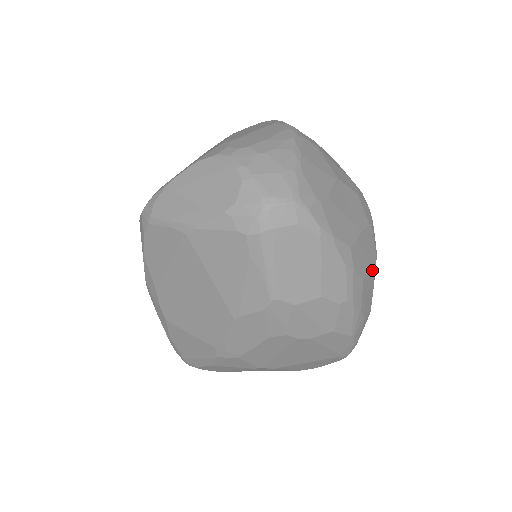
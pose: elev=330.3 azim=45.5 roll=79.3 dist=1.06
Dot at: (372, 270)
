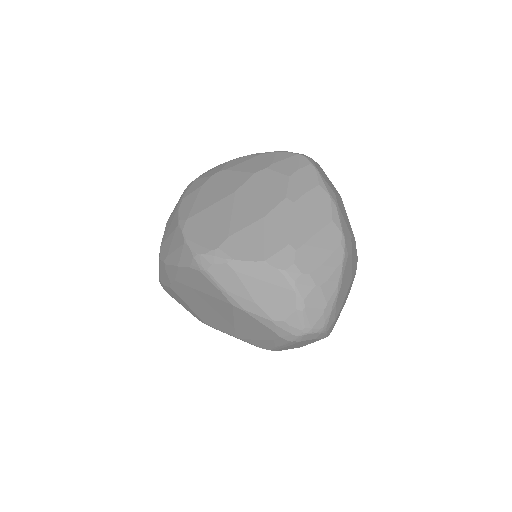
Dot at: occluded
